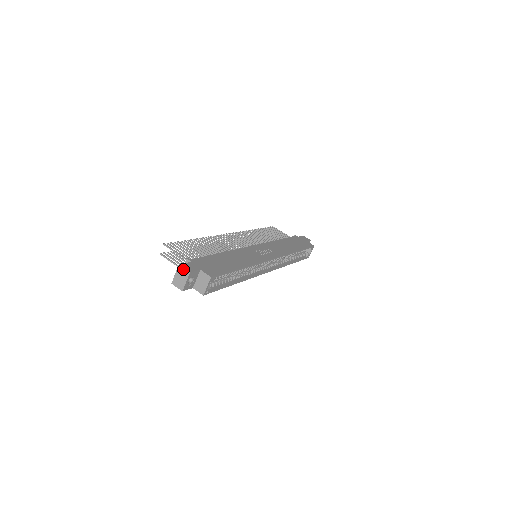
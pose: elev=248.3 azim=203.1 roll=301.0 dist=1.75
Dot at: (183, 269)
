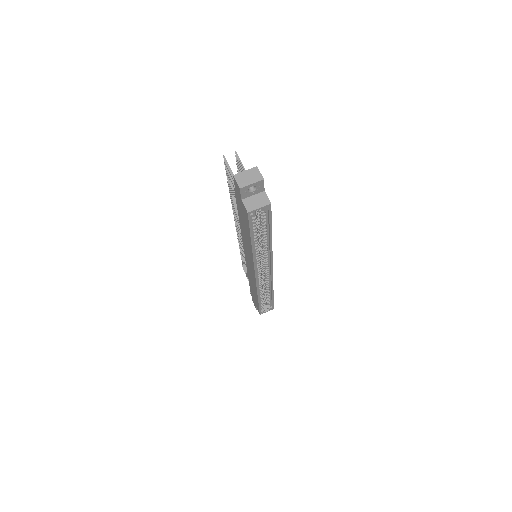
Dot at: (259, 172)
